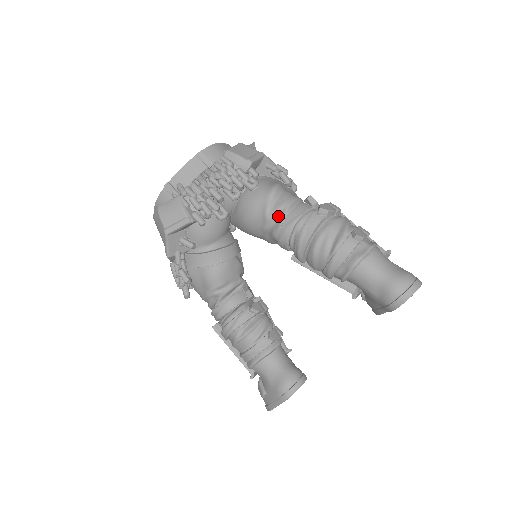
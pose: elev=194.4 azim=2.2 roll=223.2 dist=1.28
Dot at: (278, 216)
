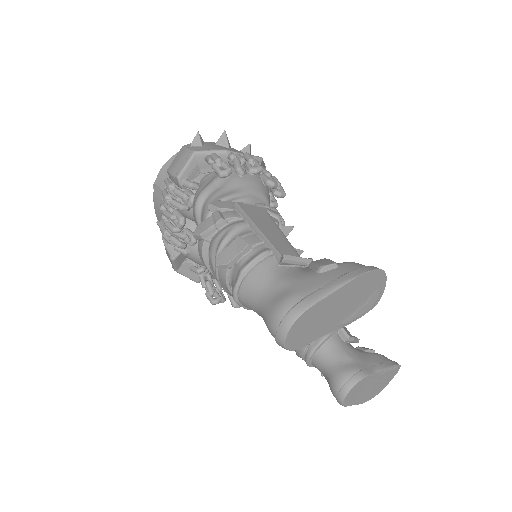
Dot at: occluded
